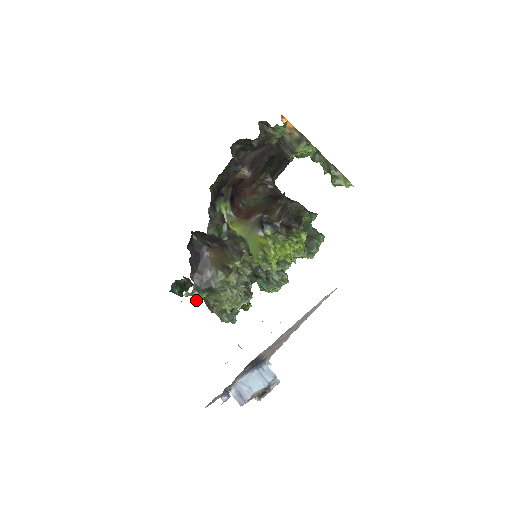
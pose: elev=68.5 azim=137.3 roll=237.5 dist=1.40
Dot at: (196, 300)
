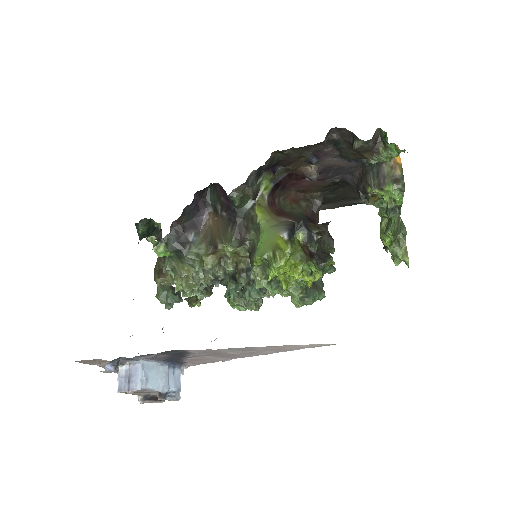
Dot at: (156, 251)
